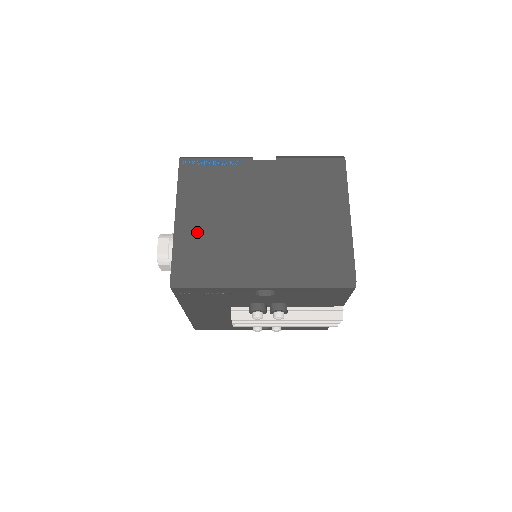
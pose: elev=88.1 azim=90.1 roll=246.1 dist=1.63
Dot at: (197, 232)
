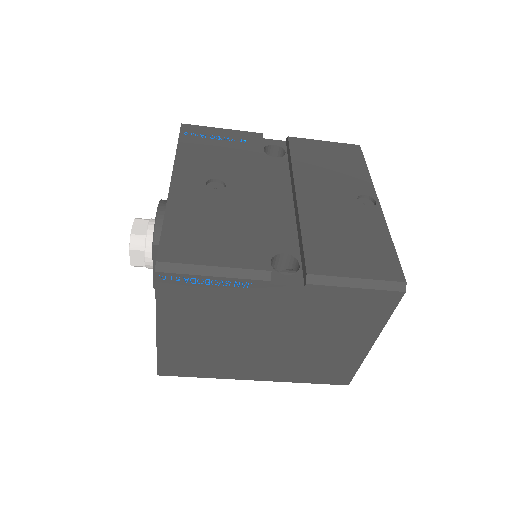
Dot at: (185, 345)
